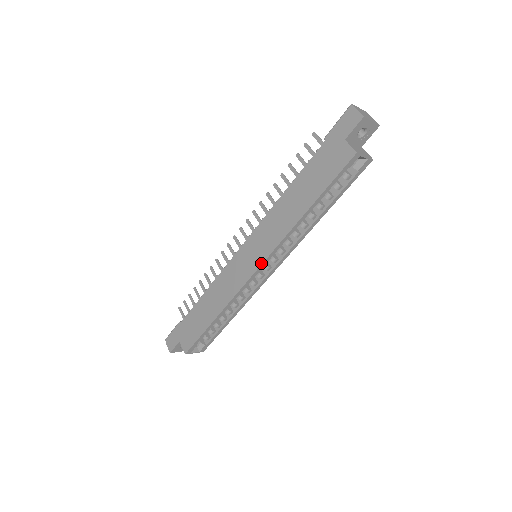
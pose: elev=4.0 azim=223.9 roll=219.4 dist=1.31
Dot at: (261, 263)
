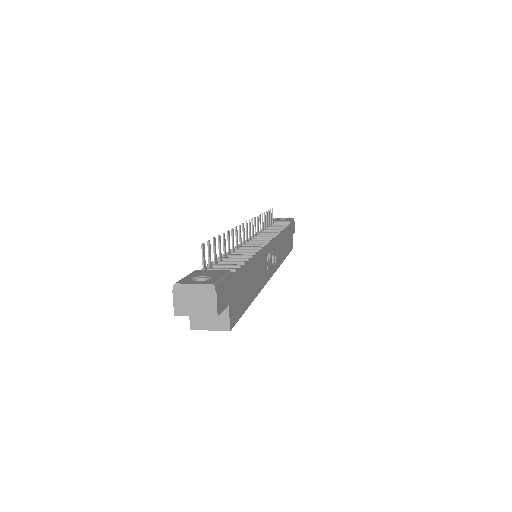
Dot at: occluded
